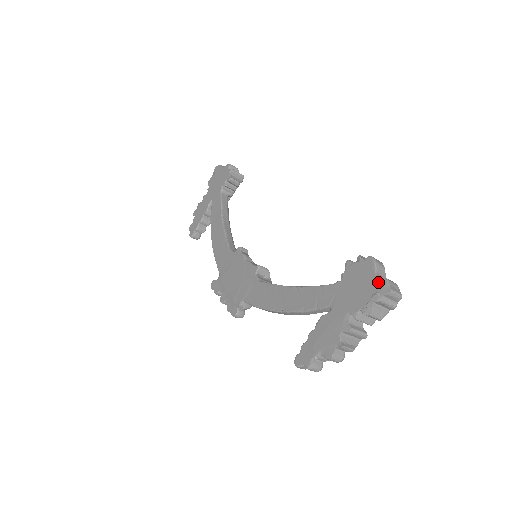
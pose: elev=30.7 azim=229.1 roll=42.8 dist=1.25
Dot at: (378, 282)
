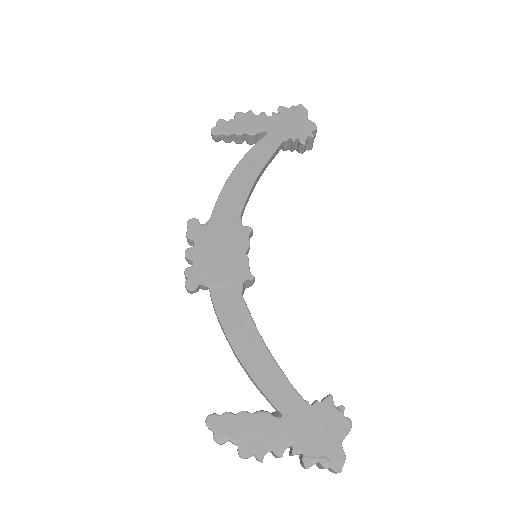
Dot at: (338, 452)
